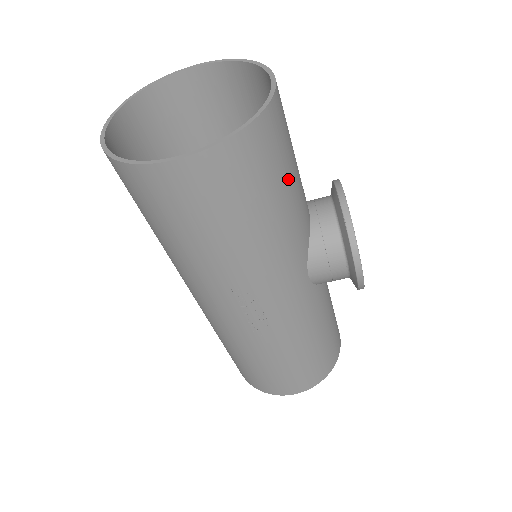
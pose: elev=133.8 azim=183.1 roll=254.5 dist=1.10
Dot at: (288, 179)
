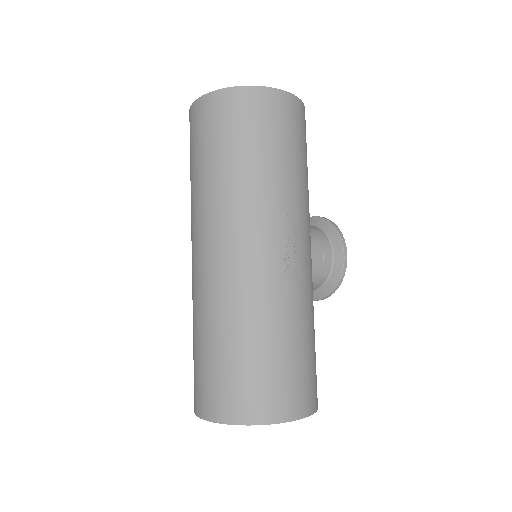
Dot at: occluded
